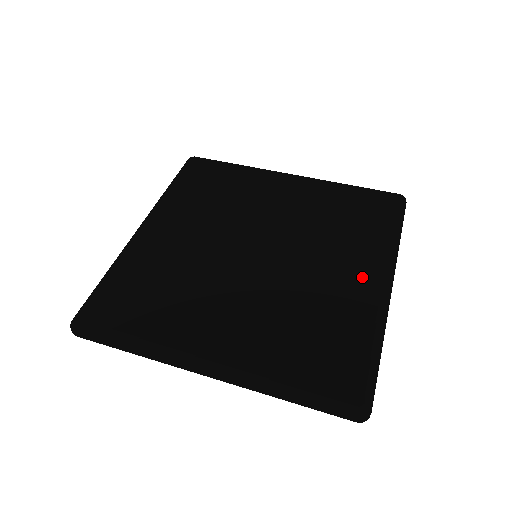
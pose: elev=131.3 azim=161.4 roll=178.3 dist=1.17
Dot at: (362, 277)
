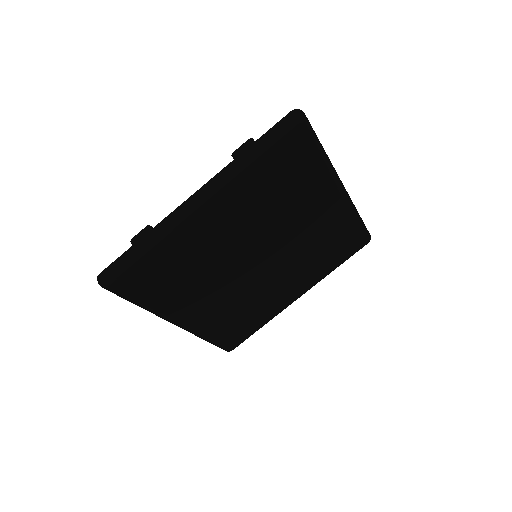
Dot at: (292, 294)
